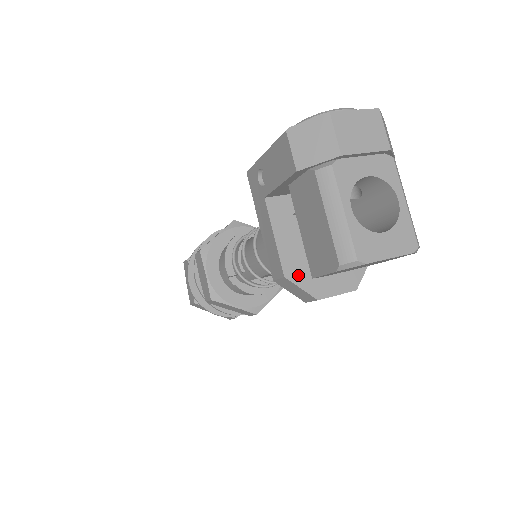
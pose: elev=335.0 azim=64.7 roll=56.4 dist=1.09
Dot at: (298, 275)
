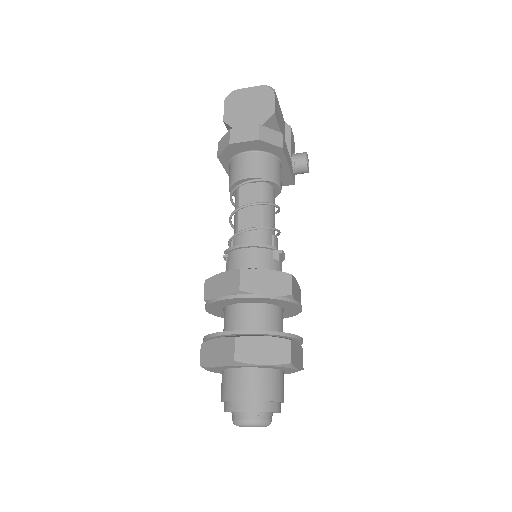
Dot at: occluded
